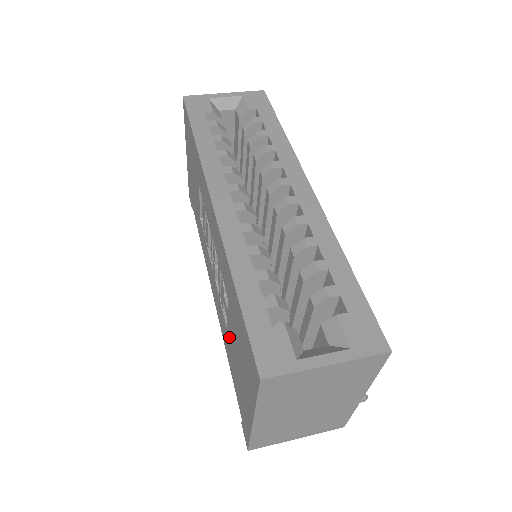
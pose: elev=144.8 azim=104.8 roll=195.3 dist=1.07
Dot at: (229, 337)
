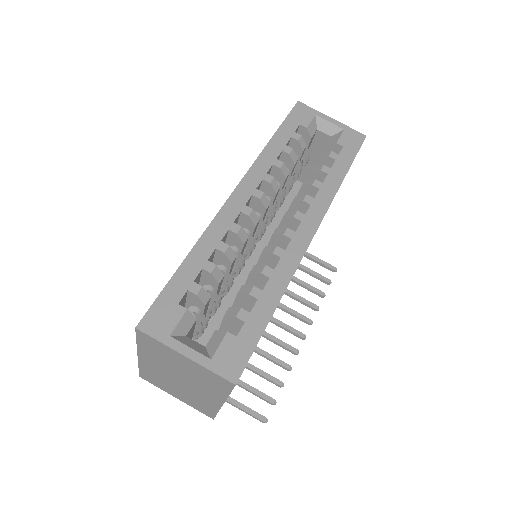
Dot at: occluded
